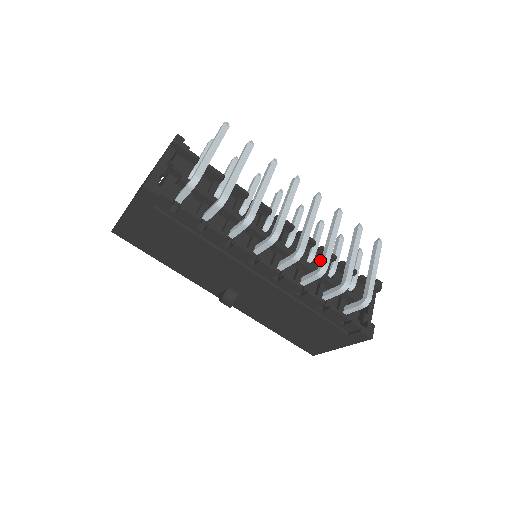
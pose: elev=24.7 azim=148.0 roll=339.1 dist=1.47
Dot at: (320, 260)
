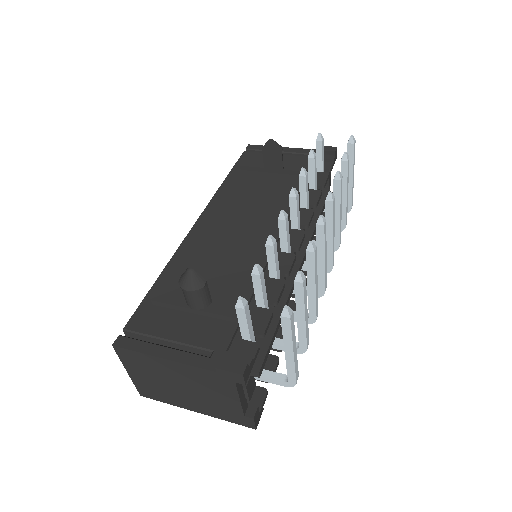
Dot at: occluded
